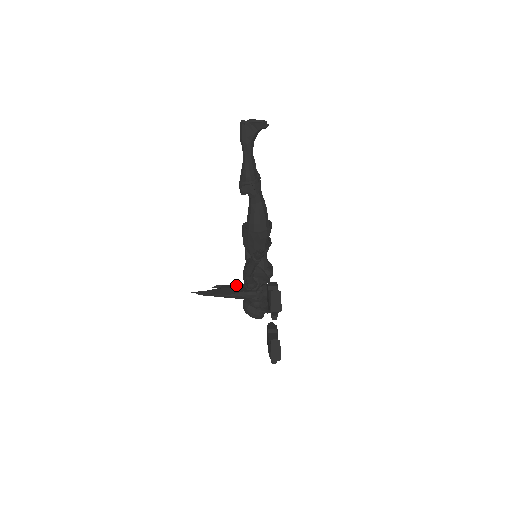
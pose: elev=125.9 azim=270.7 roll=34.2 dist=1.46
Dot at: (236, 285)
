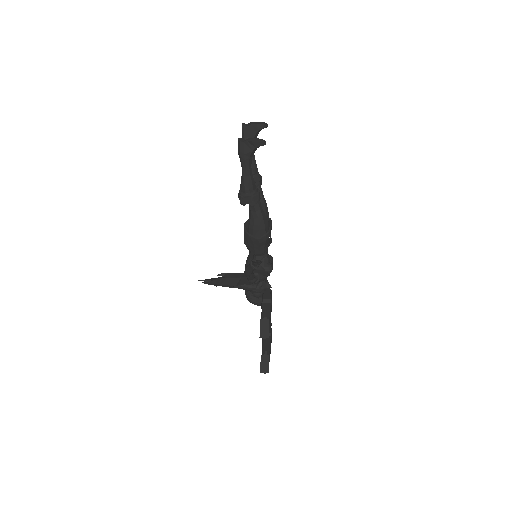
Dot at: (239, 274)
